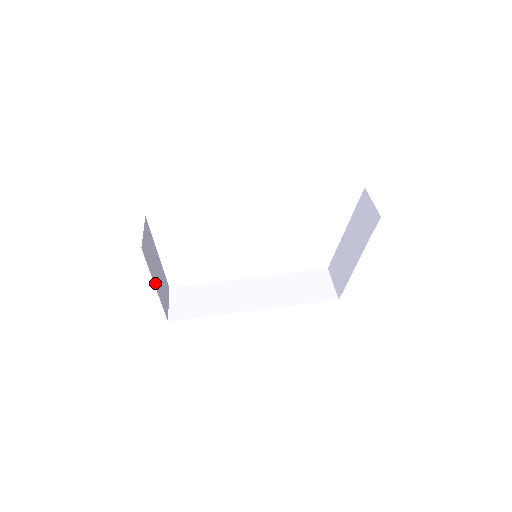
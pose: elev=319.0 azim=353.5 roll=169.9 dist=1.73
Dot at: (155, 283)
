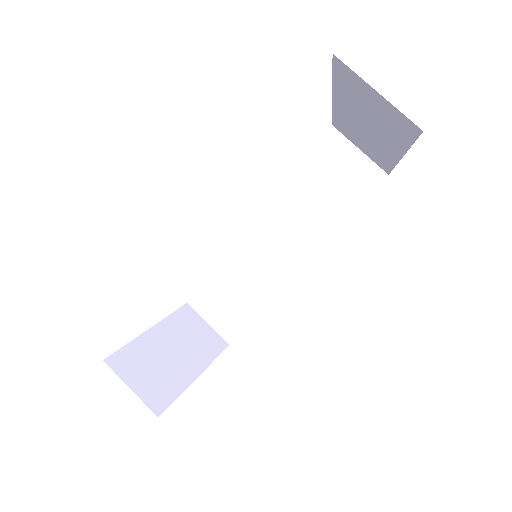
Dot at: (193, 373)
